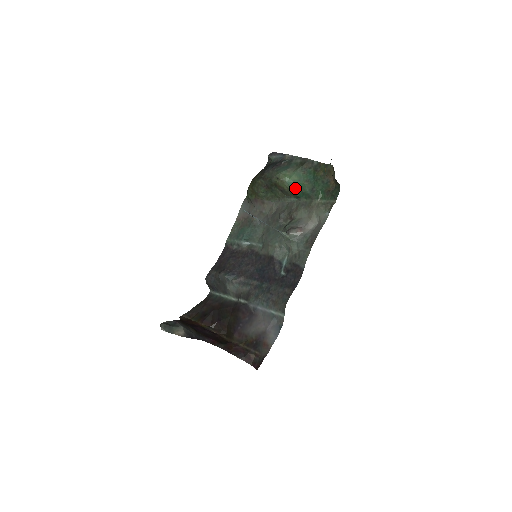
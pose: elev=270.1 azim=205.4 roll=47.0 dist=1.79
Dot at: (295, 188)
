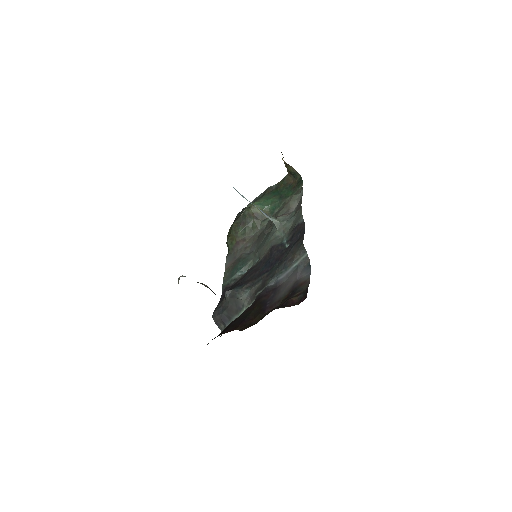
Dot at: (267, 205)
